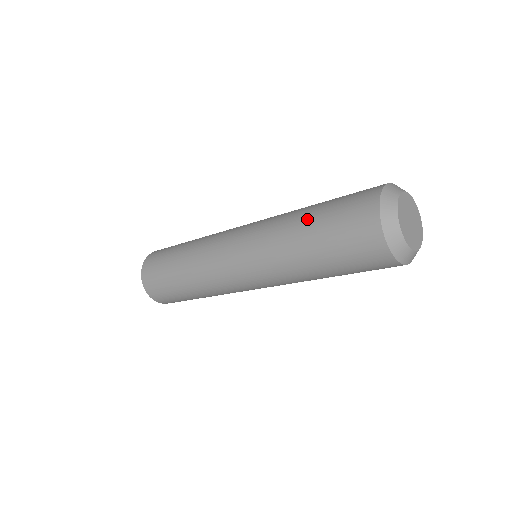
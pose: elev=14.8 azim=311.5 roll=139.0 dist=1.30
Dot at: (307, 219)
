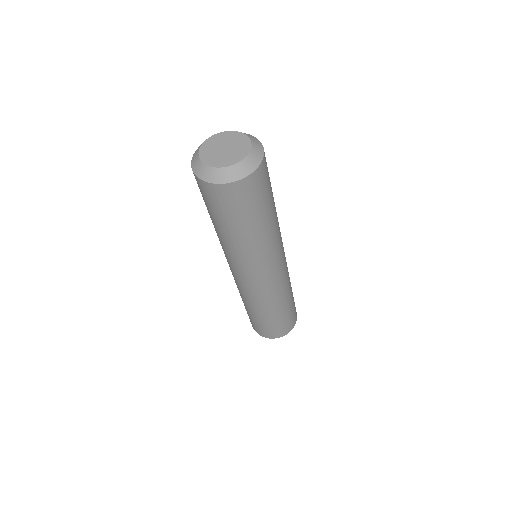
Dot at: occluded
